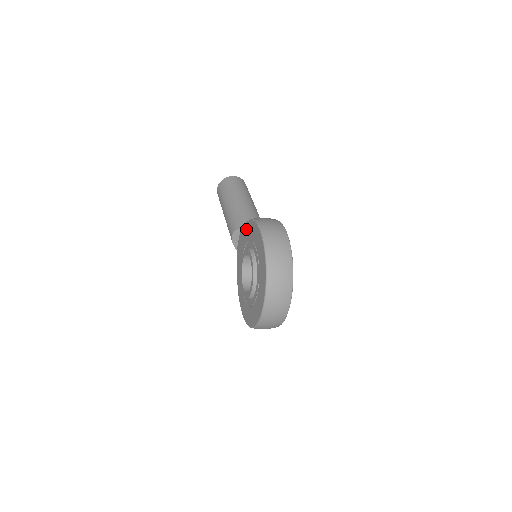
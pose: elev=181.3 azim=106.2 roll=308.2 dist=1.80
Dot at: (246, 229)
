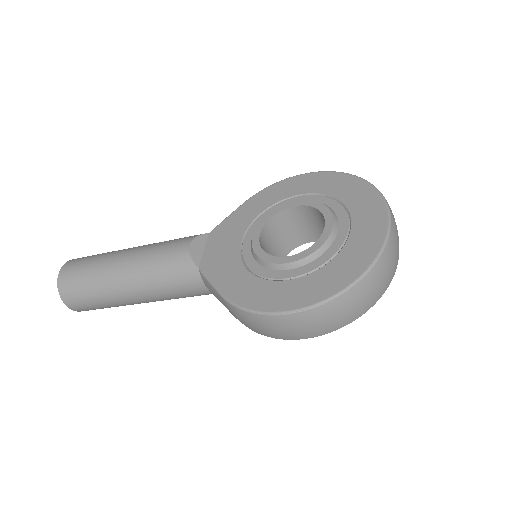
Dot at: (241, 212)
